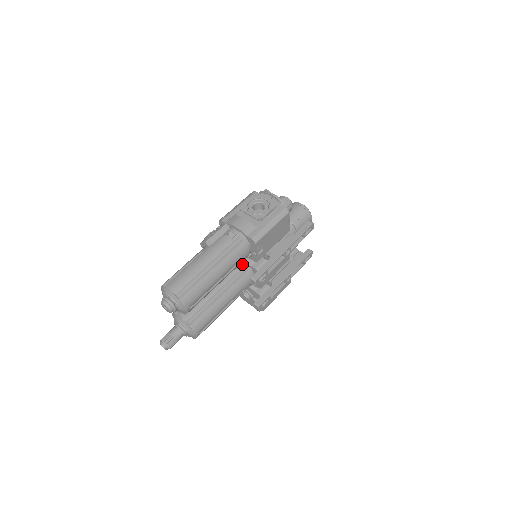
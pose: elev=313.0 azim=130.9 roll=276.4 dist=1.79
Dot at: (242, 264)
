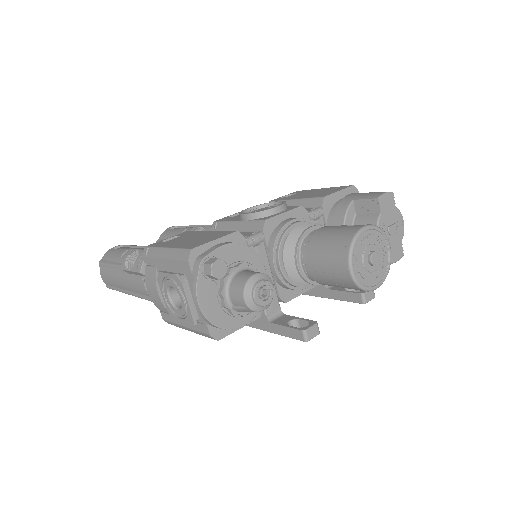
Dot at: occluded
